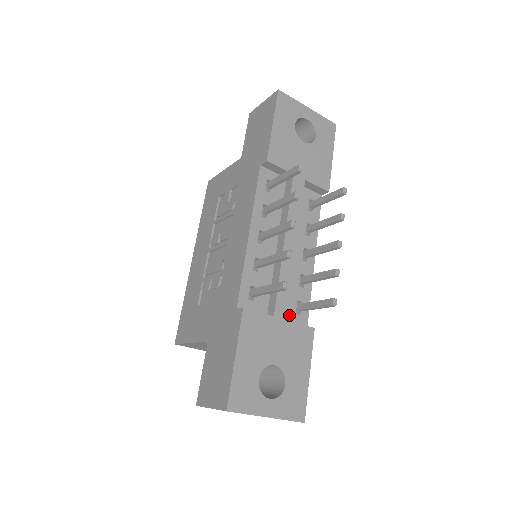
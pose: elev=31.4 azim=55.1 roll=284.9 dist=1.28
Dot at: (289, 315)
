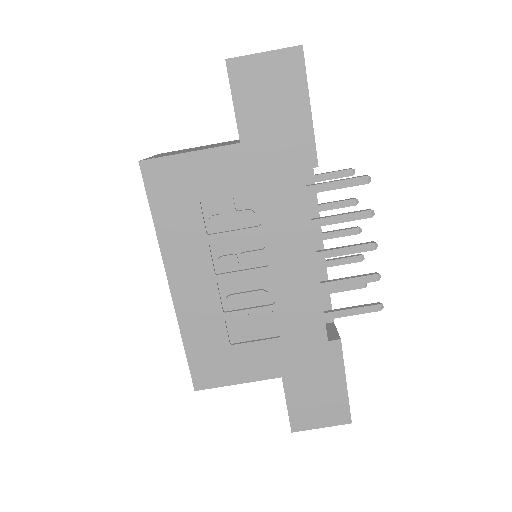
Dot at: occluded
